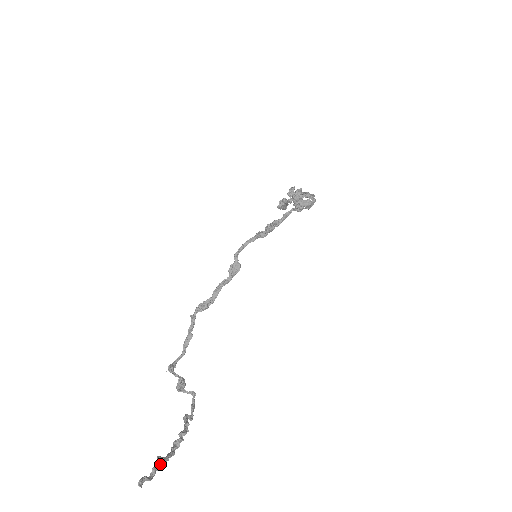
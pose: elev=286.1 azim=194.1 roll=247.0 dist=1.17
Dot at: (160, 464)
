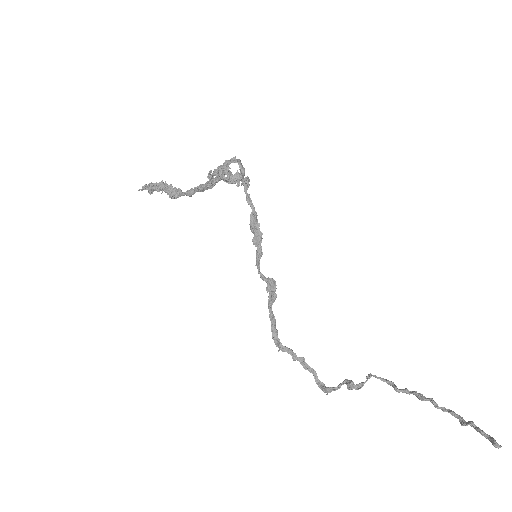
Dot at: (474, 425)
